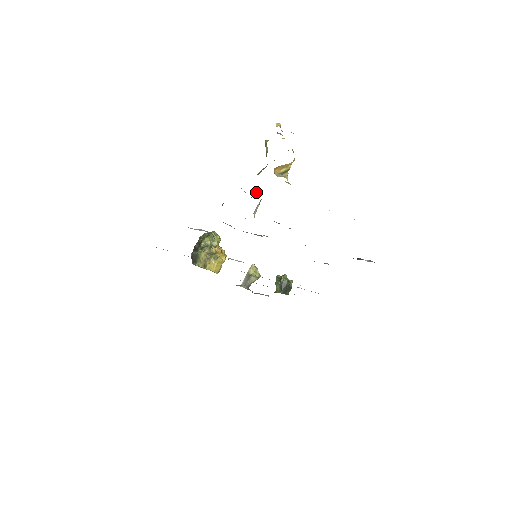
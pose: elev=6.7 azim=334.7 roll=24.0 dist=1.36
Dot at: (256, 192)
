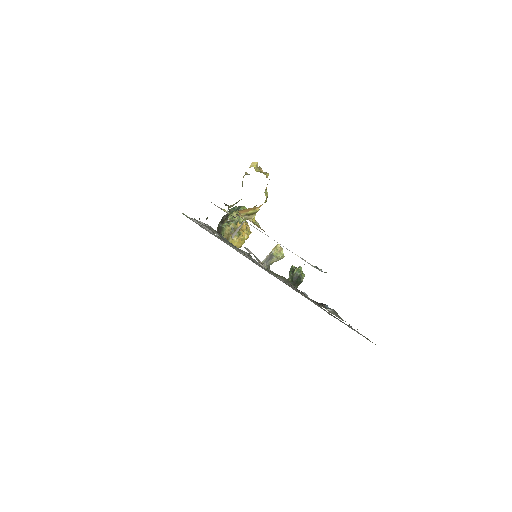
Dot at: occluded
